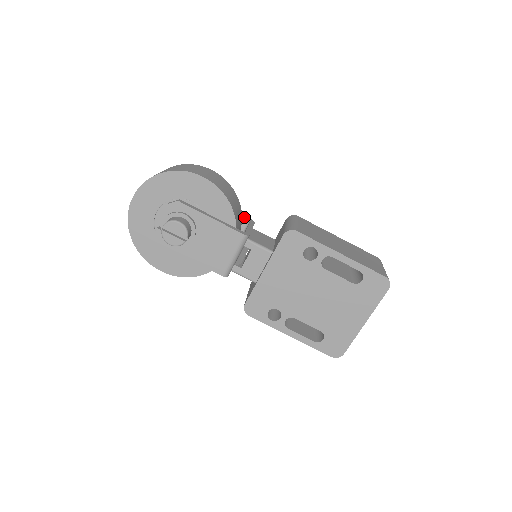
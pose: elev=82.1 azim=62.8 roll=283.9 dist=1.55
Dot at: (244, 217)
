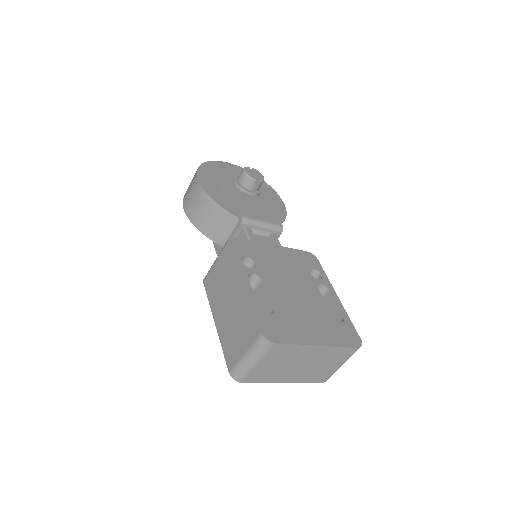
Dot at: occluded
